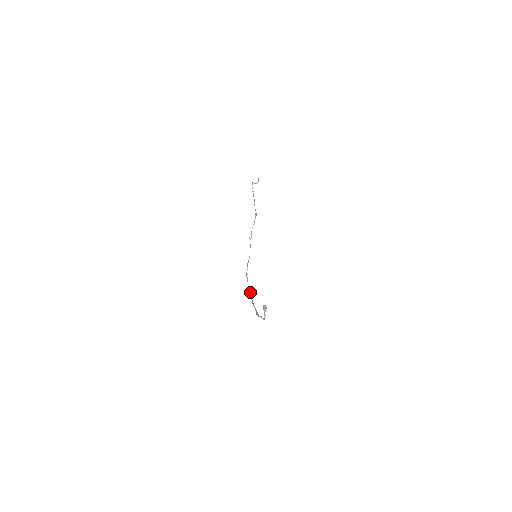
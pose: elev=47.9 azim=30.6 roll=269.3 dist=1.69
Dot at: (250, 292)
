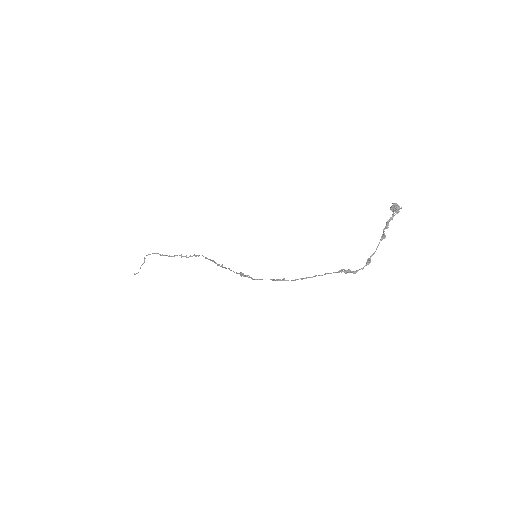
Dot at: (286, 280)
